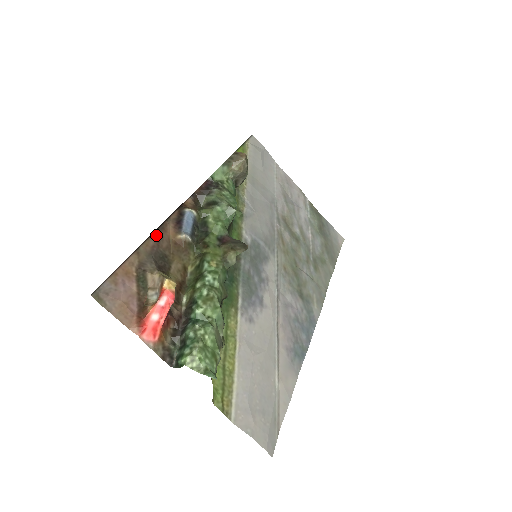
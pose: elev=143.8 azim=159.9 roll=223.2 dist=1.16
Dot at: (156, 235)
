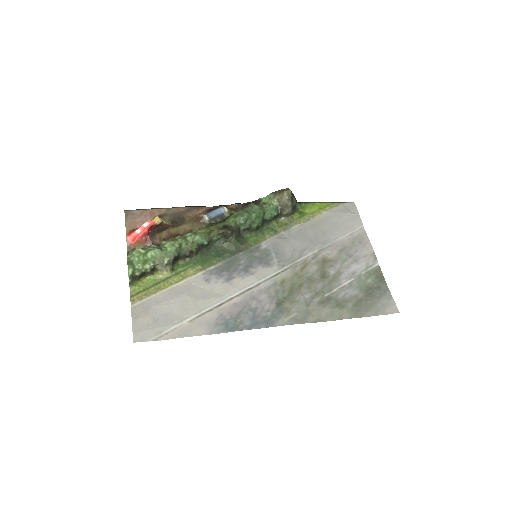
Dot at: (189, 208)
